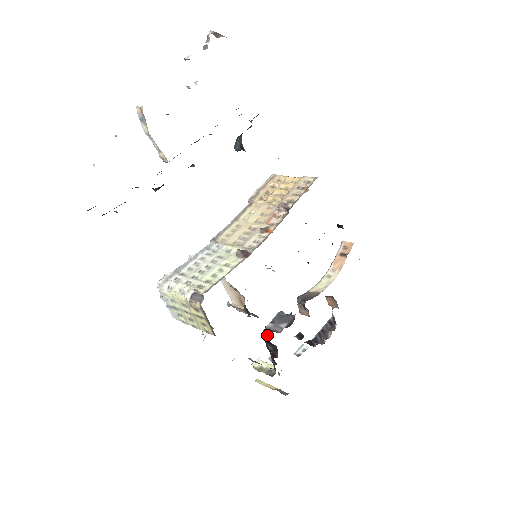
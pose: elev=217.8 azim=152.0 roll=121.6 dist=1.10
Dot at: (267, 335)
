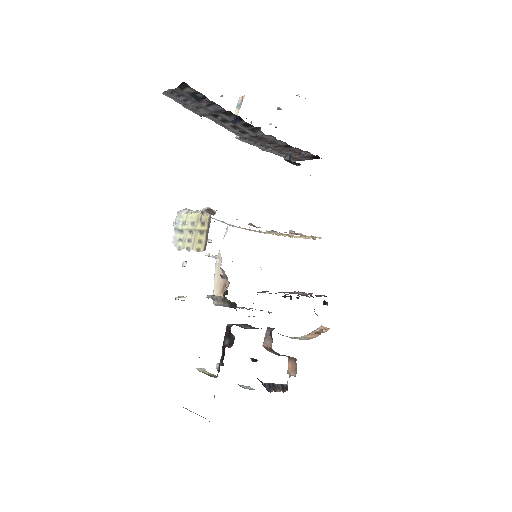
Dot at: (231, 326)
